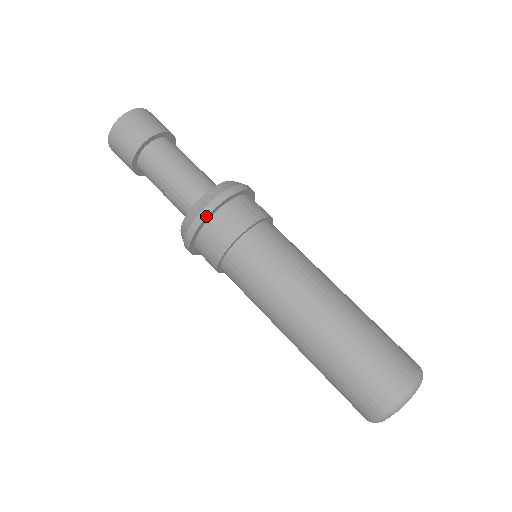
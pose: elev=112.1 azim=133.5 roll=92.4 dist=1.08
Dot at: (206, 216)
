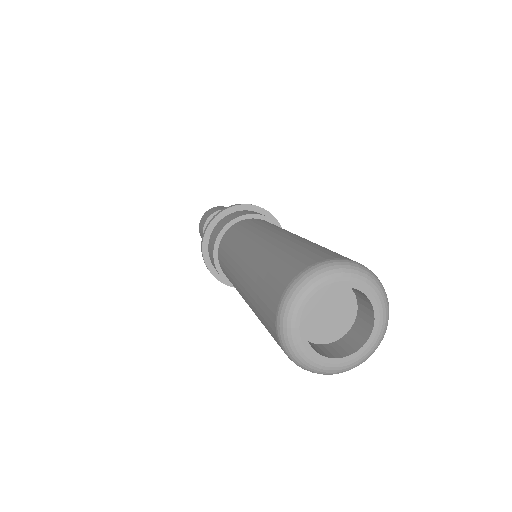
Dot at: (219, 213)
